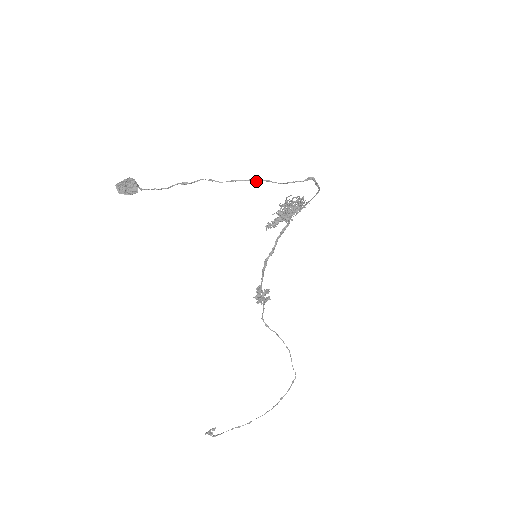
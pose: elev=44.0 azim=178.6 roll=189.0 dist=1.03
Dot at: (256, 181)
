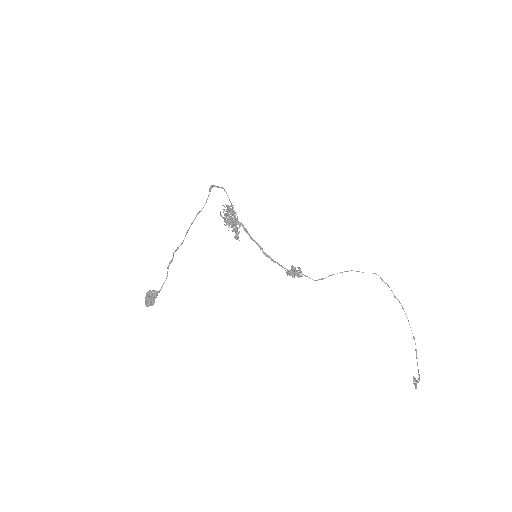
Dot at: occluded
